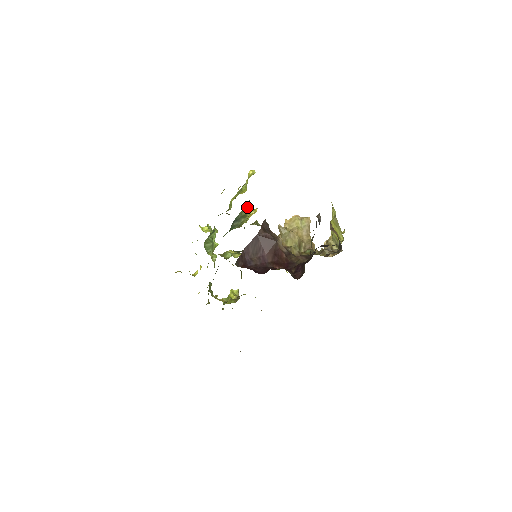
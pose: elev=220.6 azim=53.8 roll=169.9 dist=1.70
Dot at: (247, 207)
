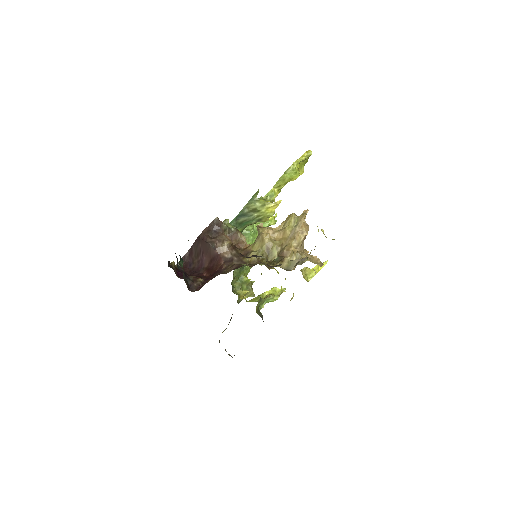
Dot at: (257, 200)
